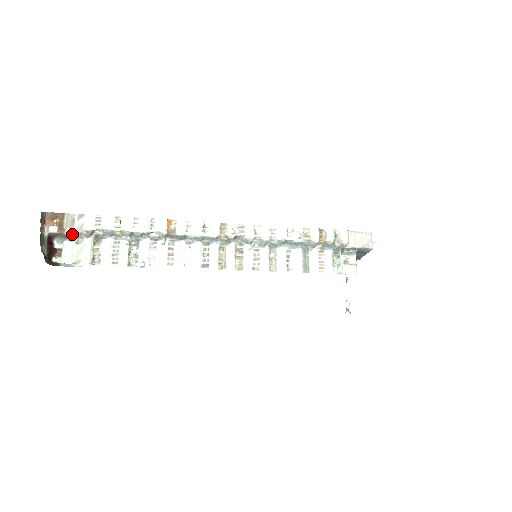
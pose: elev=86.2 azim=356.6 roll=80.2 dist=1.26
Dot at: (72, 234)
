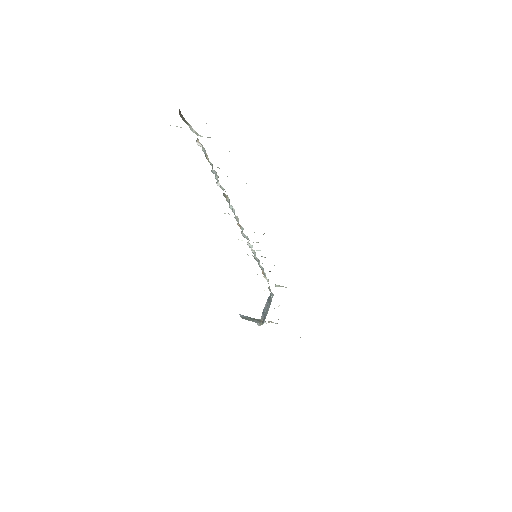
Dot at: (188, 125)
